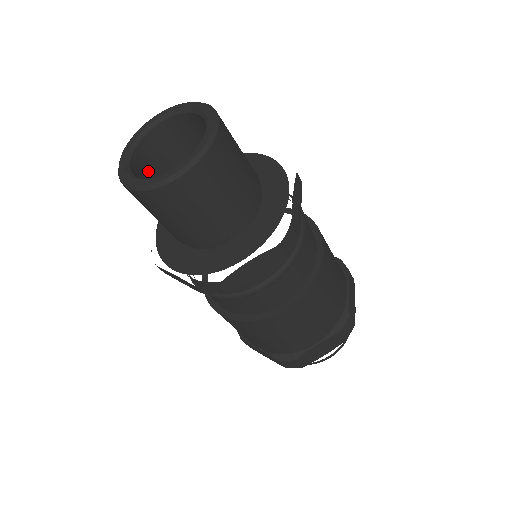
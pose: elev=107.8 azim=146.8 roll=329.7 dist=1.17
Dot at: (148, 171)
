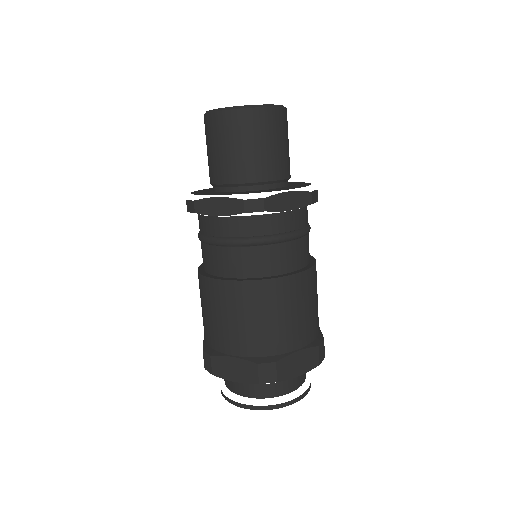
Dot at: occluded
